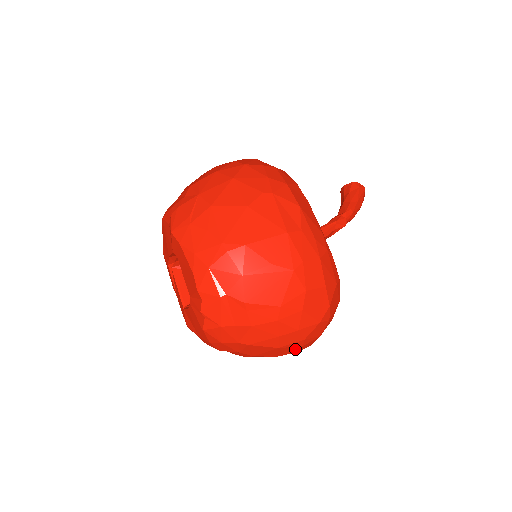
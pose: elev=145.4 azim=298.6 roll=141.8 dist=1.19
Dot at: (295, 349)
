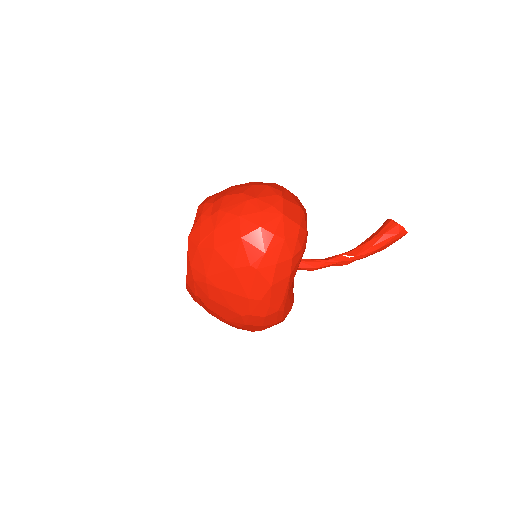
Dot at: occluded
